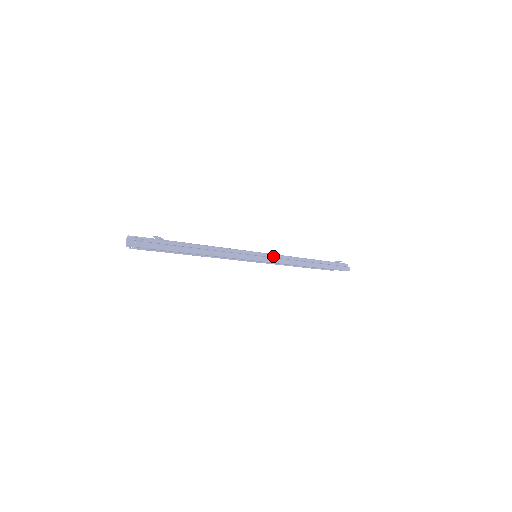
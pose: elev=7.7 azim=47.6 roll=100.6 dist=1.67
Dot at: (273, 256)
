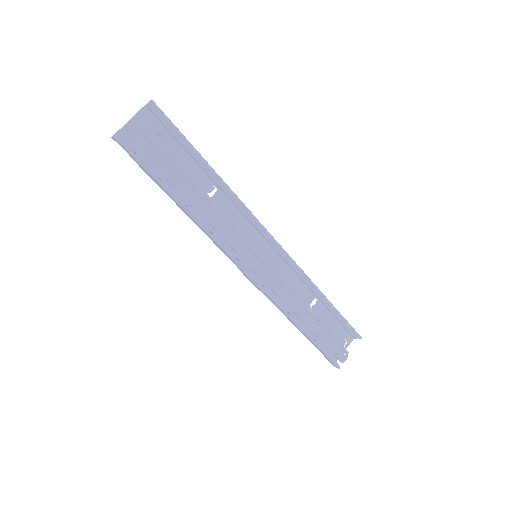
Dot at: (274, 248)
